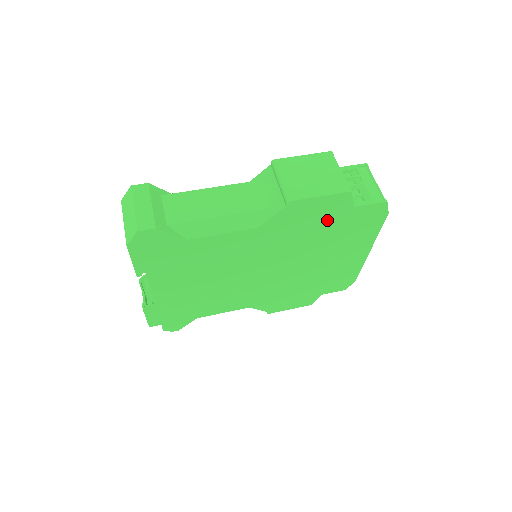
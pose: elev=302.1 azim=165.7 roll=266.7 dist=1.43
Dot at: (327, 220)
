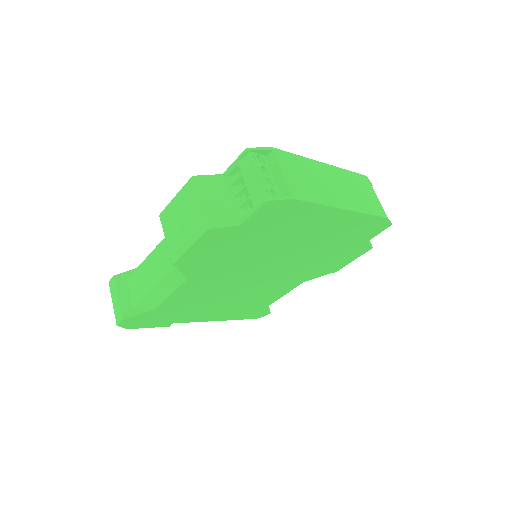
Dot at: (235, 242)
